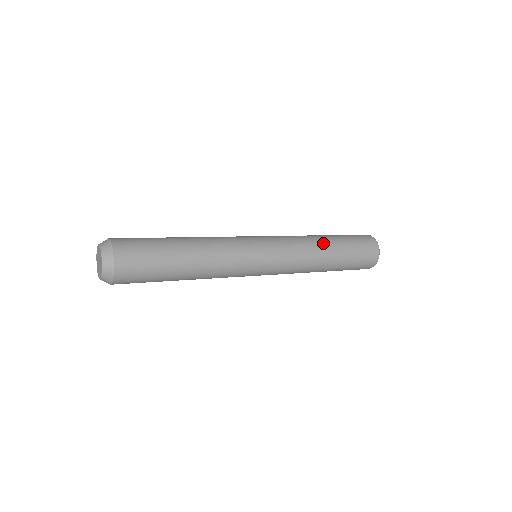
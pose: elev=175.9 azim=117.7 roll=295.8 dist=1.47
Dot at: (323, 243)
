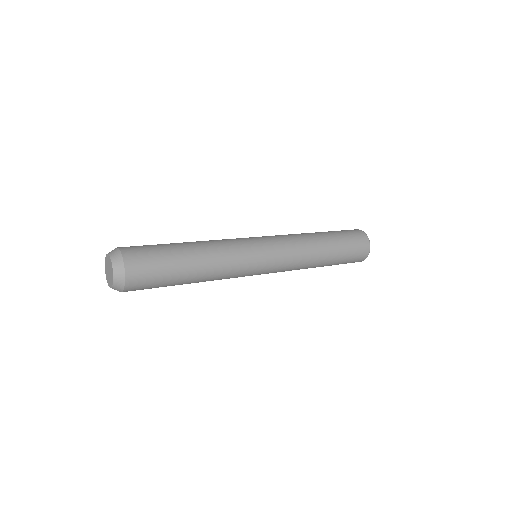
Dot at: (309, 233)
